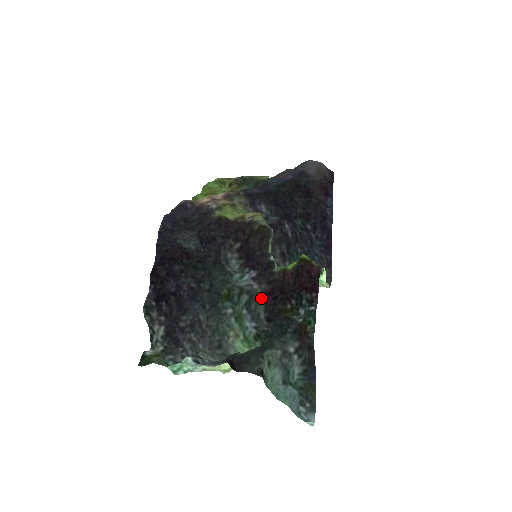
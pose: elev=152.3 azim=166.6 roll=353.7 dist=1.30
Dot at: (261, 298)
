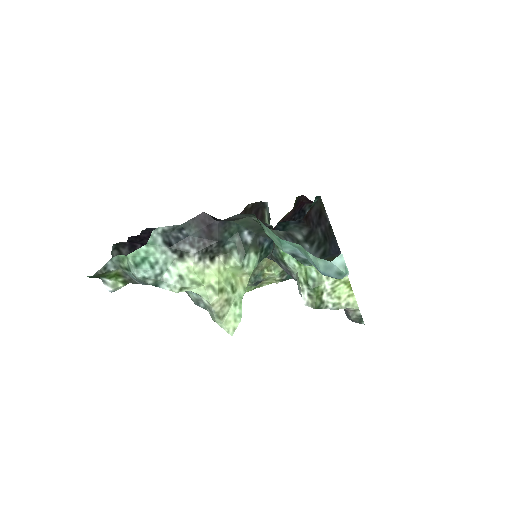
Dot at: occluded
